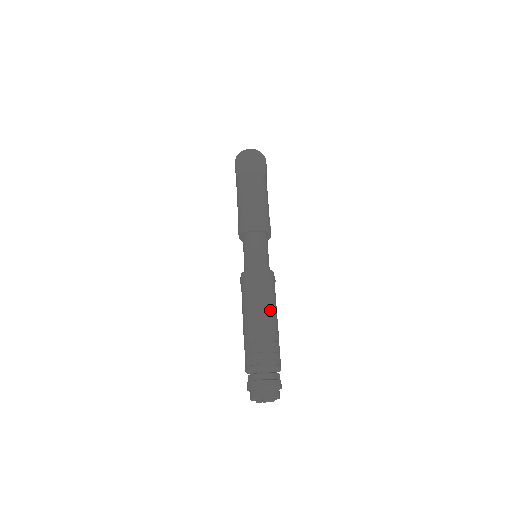
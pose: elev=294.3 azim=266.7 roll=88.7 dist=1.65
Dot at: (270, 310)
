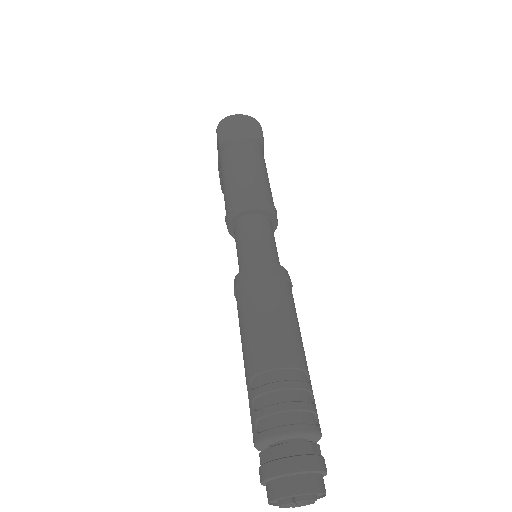
Dot at: (291, 328)
